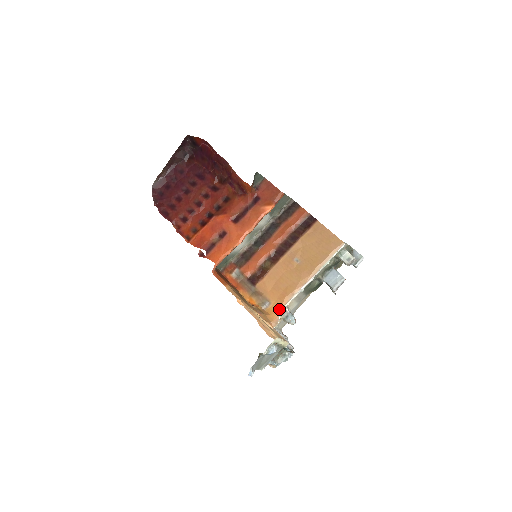
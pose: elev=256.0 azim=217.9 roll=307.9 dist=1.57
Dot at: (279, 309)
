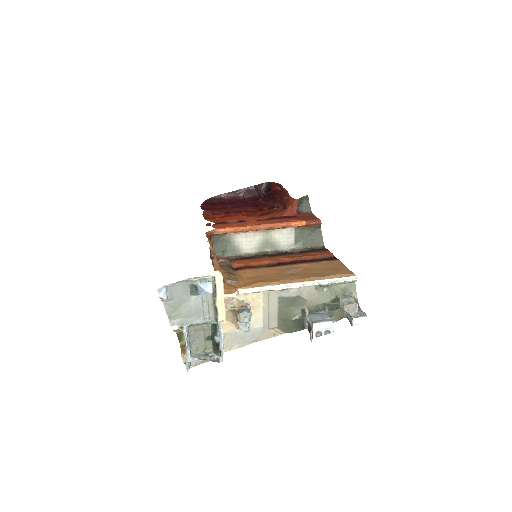
Dot at: (242, 287)
